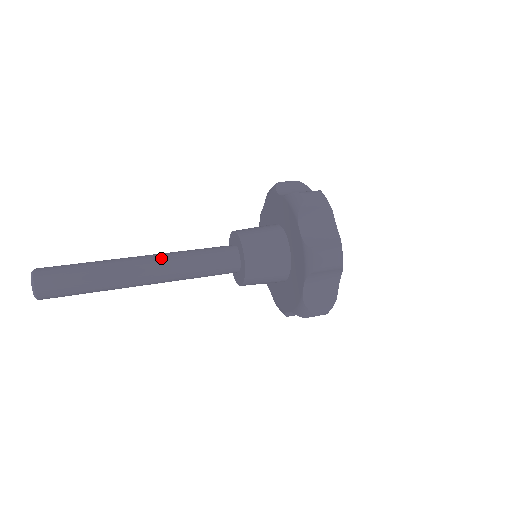
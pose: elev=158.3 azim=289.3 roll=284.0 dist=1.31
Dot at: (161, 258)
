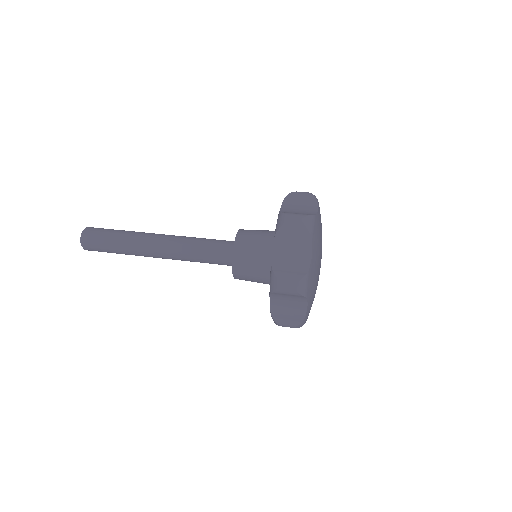
Dot at: (170, 251)
